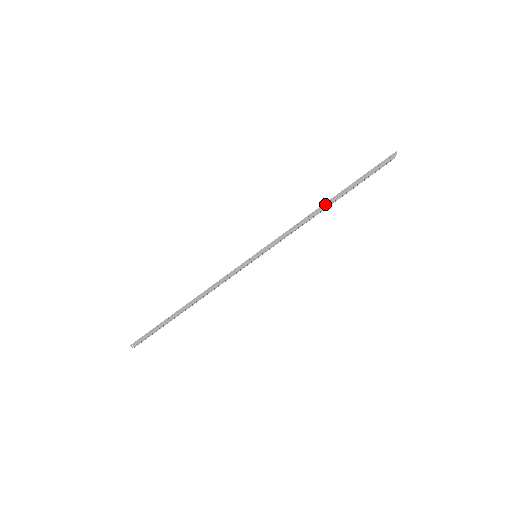
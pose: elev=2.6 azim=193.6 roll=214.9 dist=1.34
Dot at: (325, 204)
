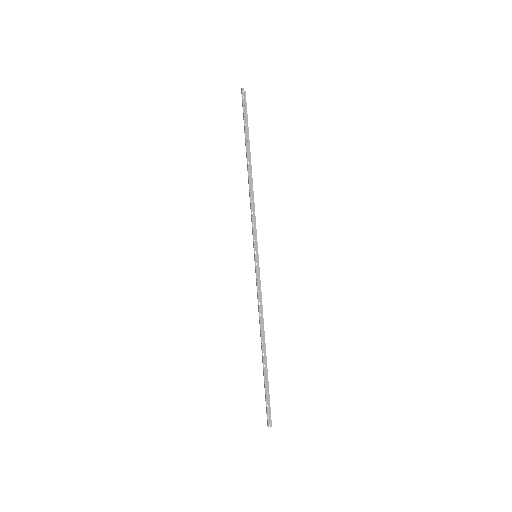
Dot at: occluded
